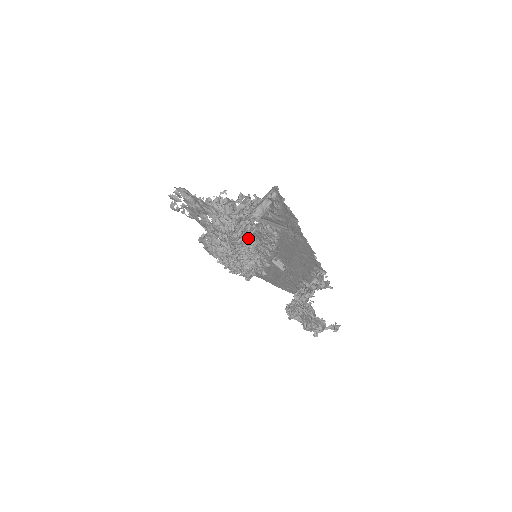
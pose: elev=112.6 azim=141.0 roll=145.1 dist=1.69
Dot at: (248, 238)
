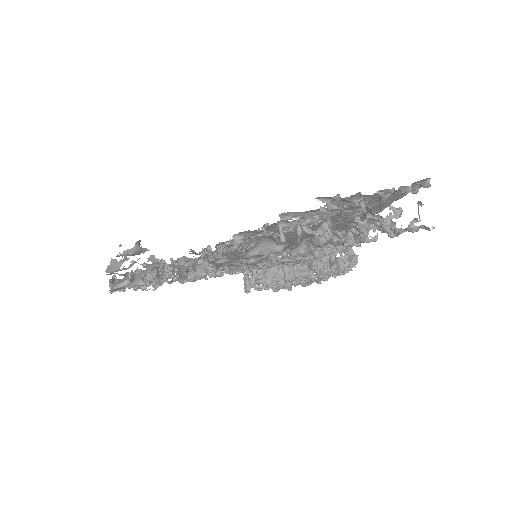
Dot at: occluded
